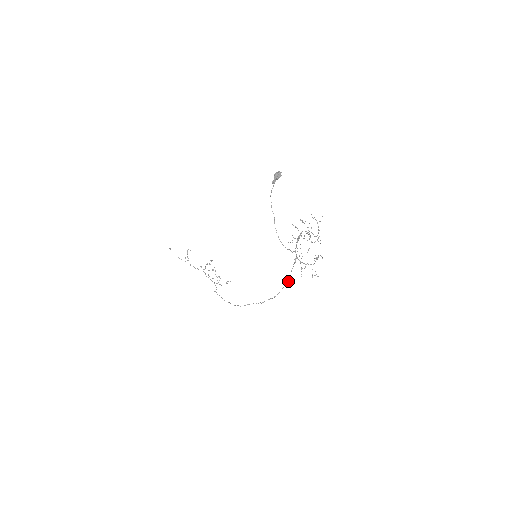
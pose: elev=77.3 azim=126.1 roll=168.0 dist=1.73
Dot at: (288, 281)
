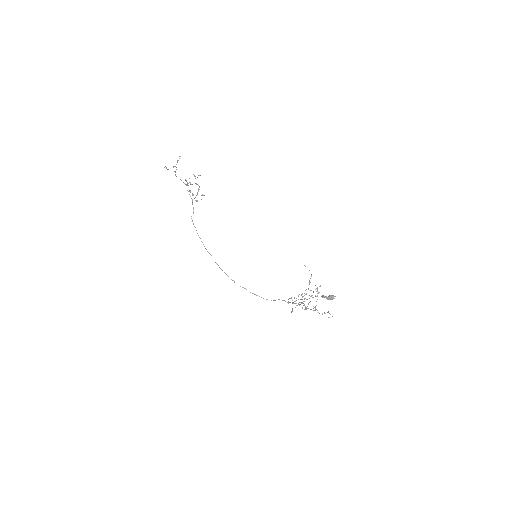
Dot at: occluded
